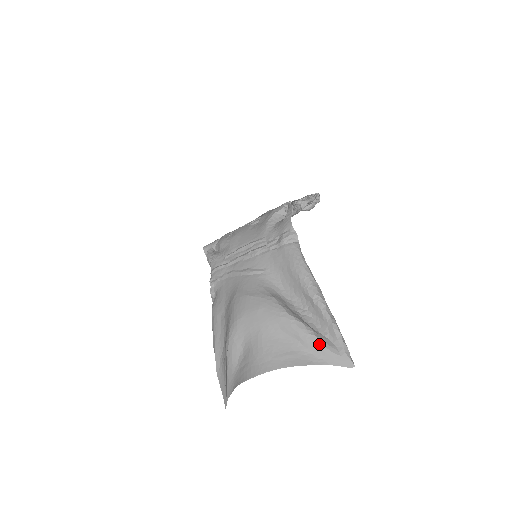
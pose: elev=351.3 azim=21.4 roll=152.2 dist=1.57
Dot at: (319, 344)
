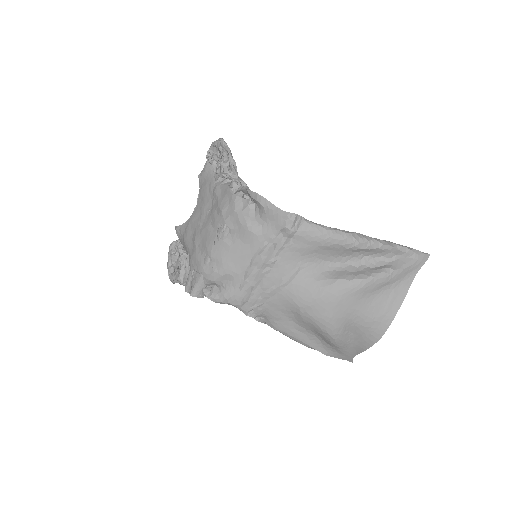
Dot at: (402, 271)
